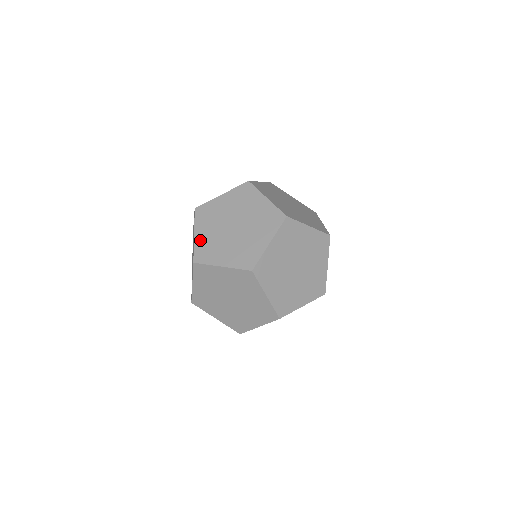
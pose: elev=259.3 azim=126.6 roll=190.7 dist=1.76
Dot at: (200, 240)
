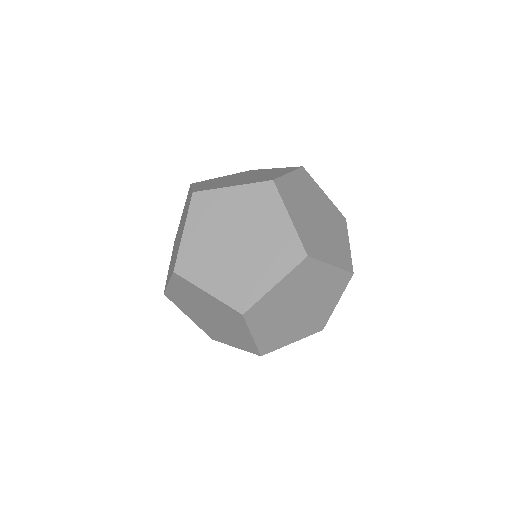
Dot at: (197, 323)
